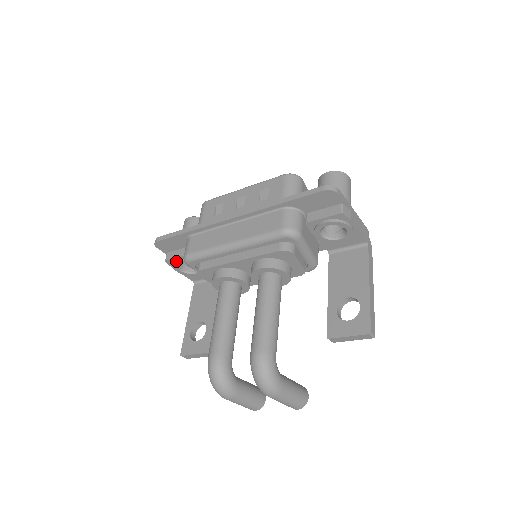
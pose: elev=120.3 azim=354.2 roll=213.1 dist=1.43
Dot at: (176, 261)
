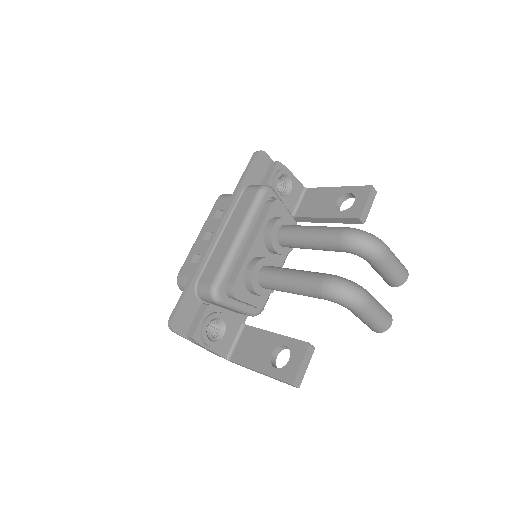
Dot at: (202, 325)
